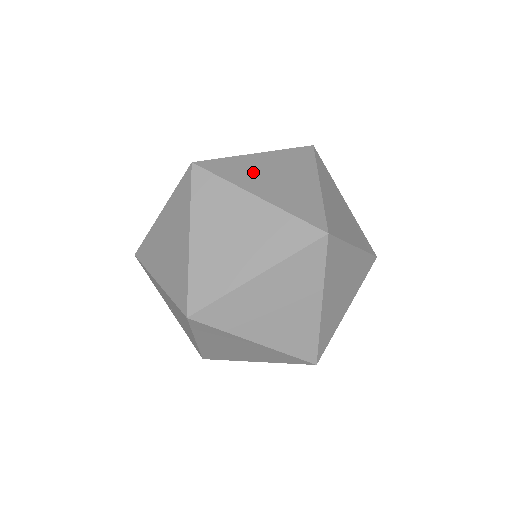
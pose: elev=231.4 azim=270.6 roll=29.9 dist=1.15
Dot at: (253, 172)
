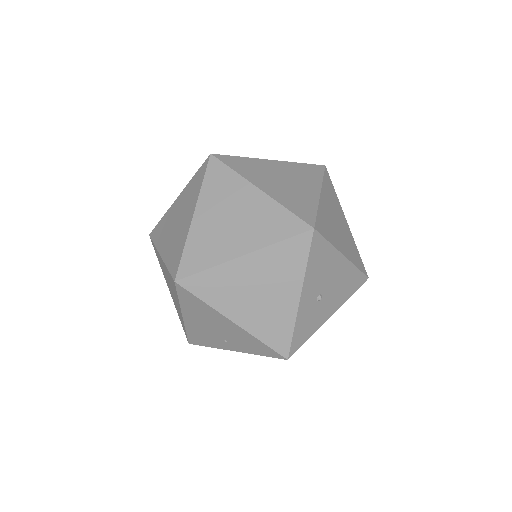
Dot at: occluded
